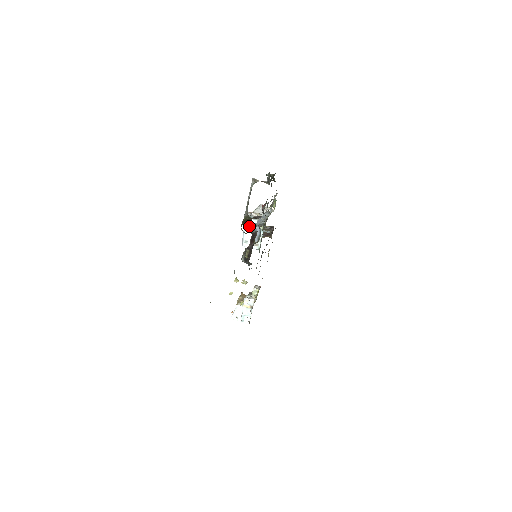
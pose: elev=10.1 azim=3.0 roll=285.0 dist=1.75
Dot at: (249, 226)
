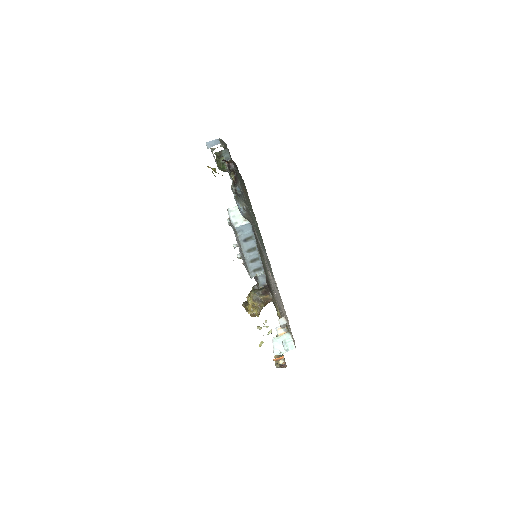
Dot at: (232, 213)
